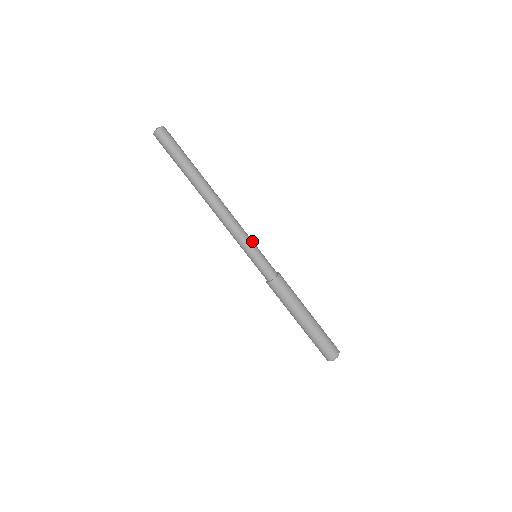
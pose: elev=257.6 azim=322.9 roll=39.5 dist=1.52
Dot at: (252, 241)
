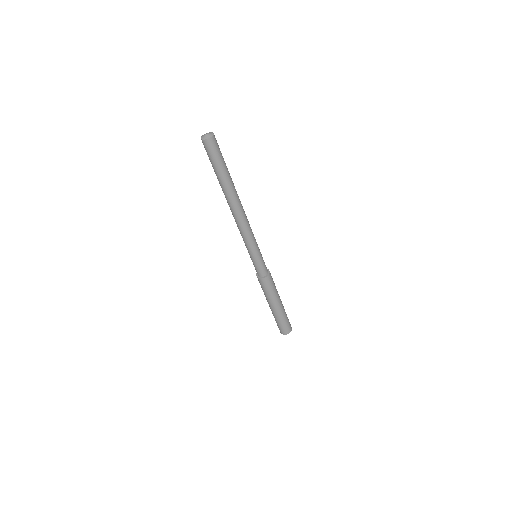
Dot at: (257, 246)
